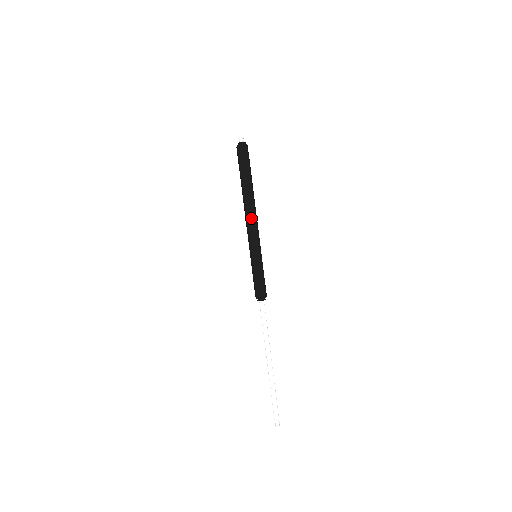
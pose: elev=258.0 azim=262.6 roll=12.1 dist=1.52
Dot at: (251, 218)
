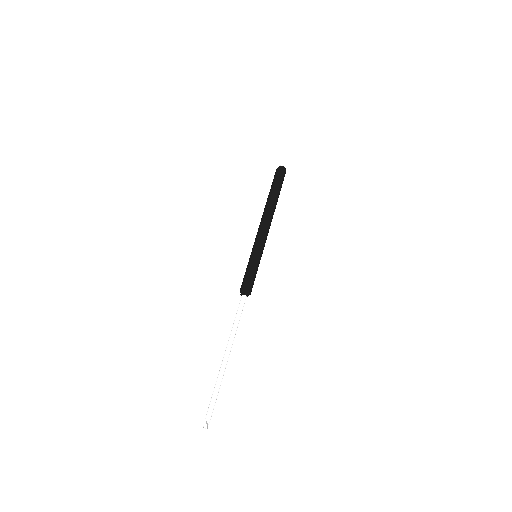
Dot at: (267, 223)
